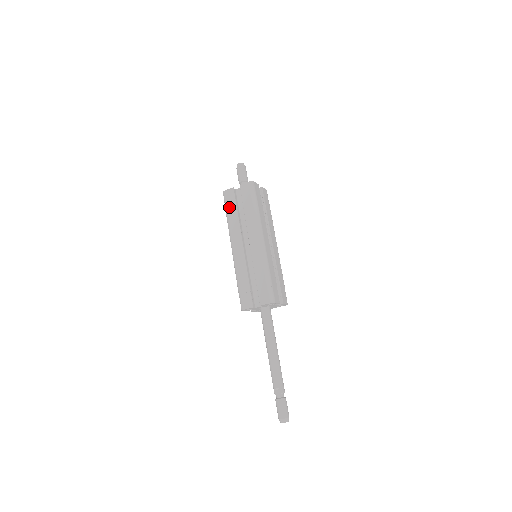
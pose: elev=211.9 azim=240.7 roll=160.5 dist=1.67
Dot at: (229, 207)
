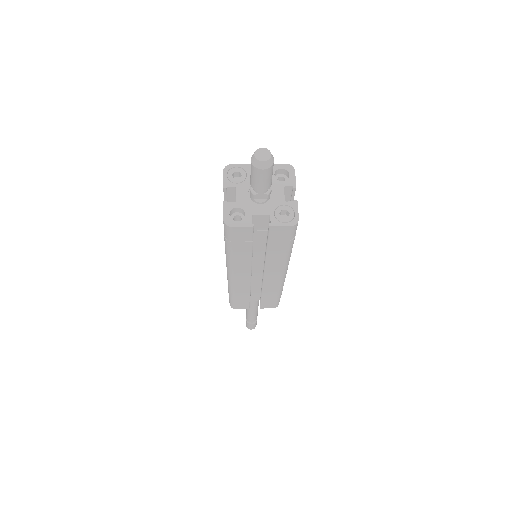
Dot at: (237, 246)
